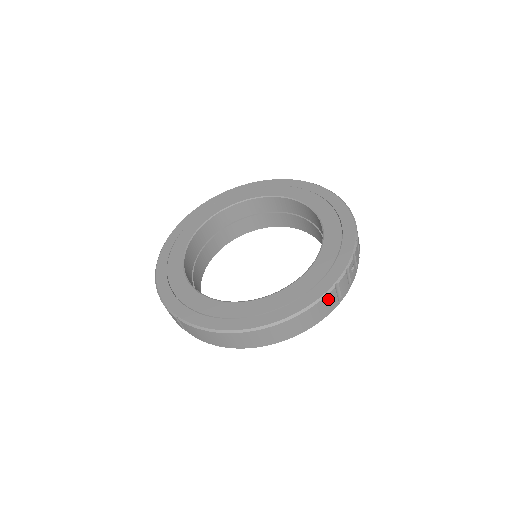
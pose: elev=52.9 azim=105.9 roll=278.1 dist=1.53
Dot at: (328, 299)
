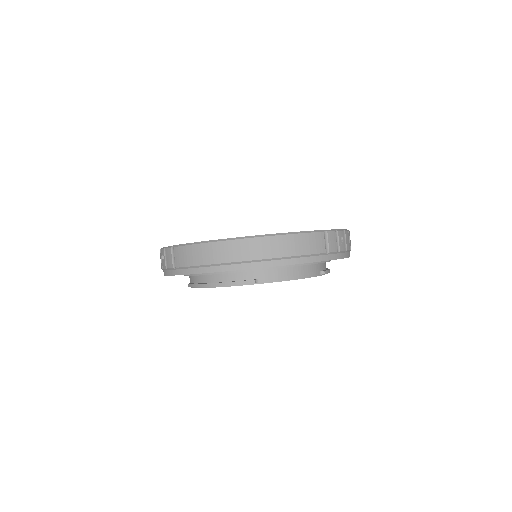
Dot at: (316, 239)
